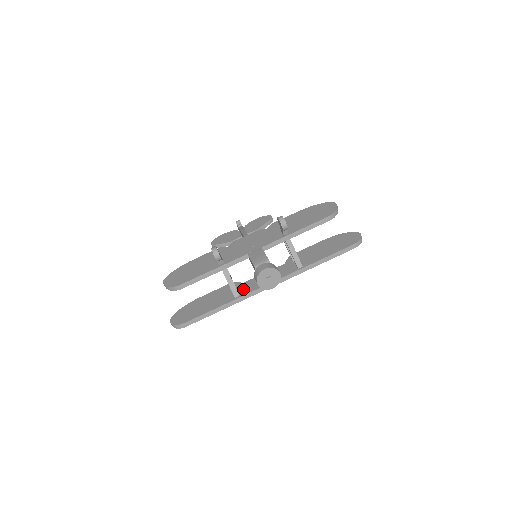
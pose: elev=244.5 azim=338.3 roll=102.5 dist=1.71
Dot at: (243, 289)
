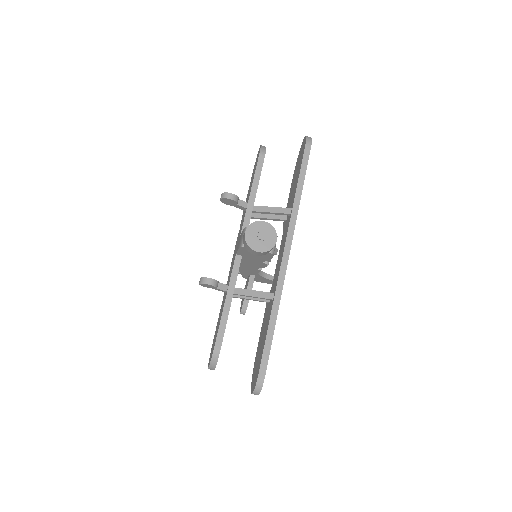
Dot at: (273, 287)
